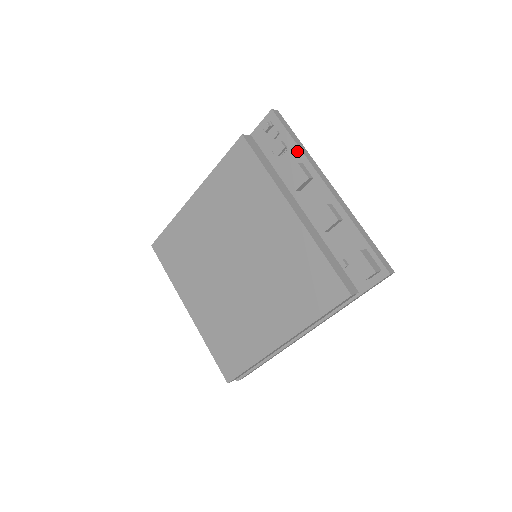
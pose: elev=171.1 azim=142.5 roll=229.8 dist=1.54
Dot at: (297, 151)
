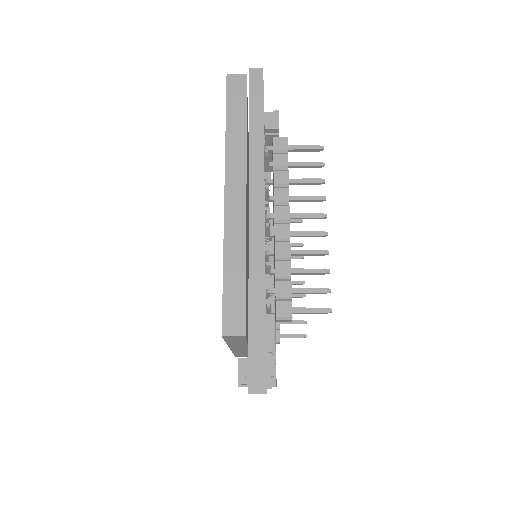
Dot at: occluded
